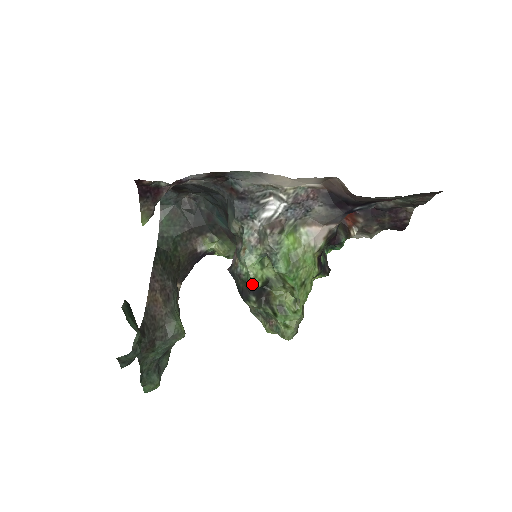
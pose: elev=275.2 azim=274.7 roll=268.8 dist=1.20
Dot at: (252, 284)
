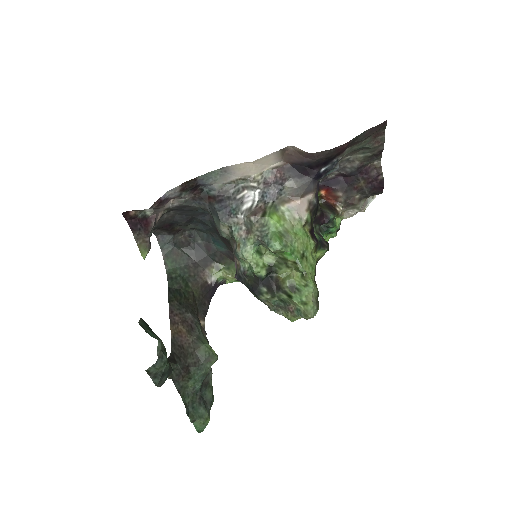
Dot at: (257, 274)
